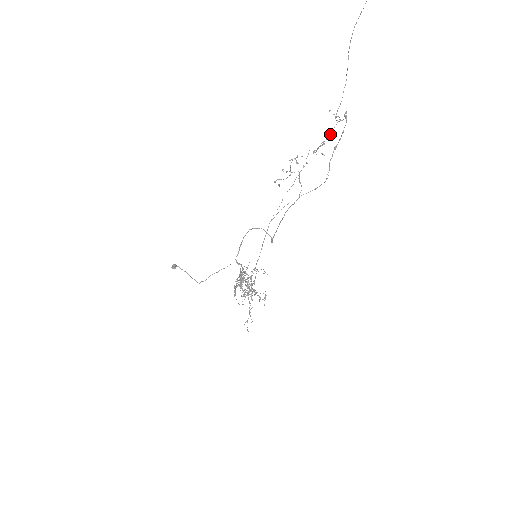
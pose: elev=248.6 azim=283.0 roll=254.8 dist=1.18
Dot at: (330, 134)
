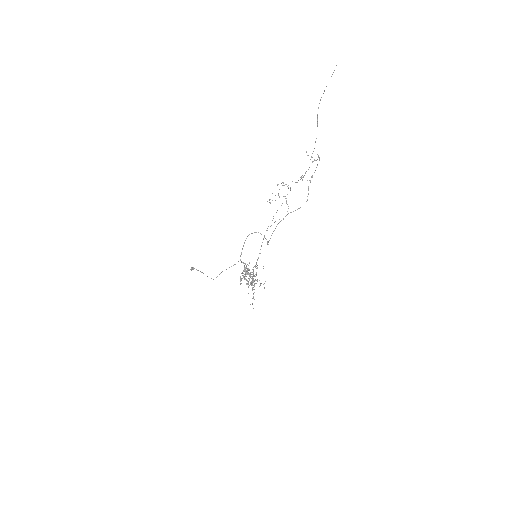
Dot at: occluded
